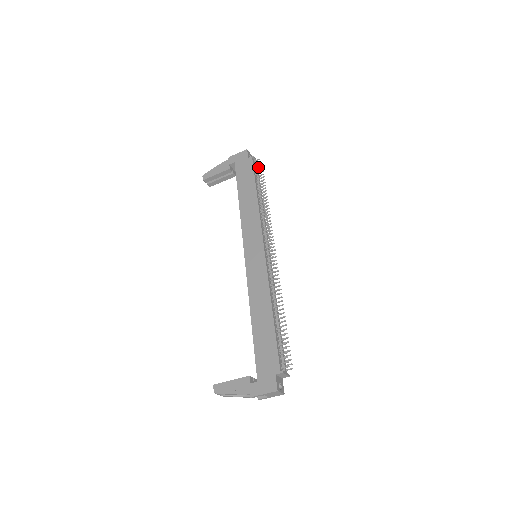
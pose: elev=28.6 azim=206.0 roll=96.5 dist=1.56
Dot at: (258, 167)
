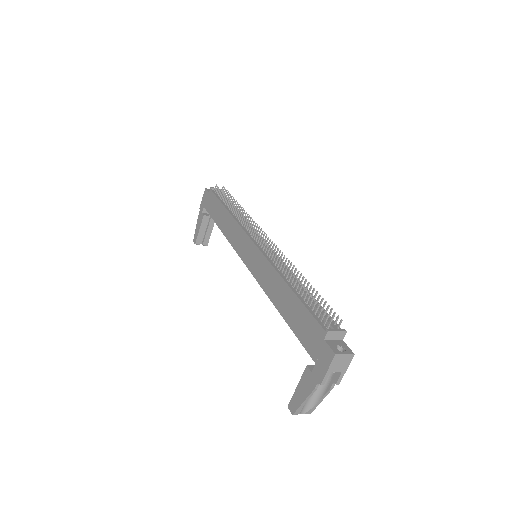
Dot at: (218, 191)
